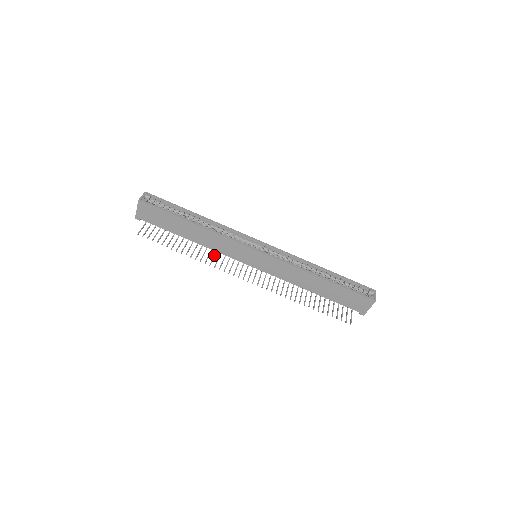
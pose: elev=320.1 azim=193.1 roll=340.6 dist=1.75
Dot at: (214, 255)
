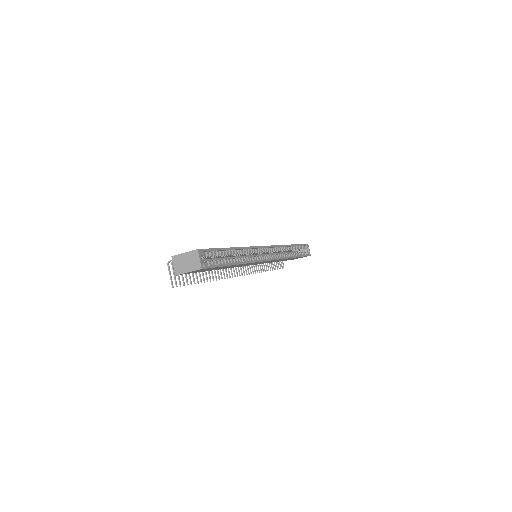
Dot at: occluded
